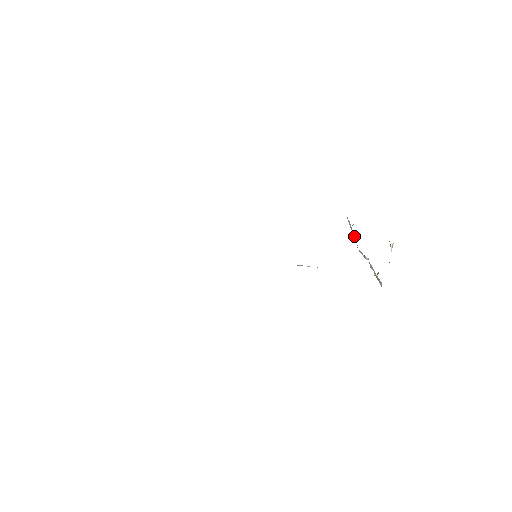
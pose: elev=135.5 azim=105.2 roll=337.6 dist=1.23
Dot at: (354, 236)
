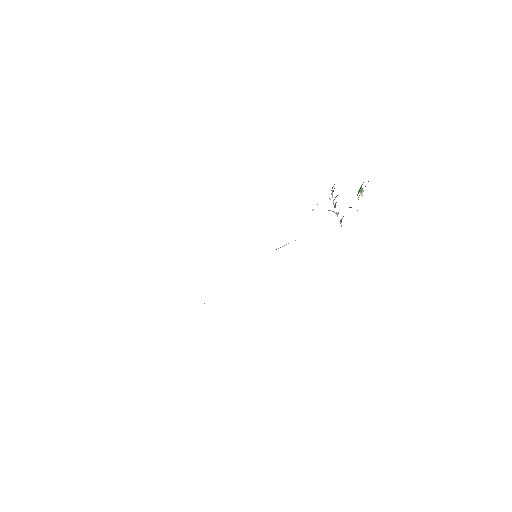
Dot at: occluded
